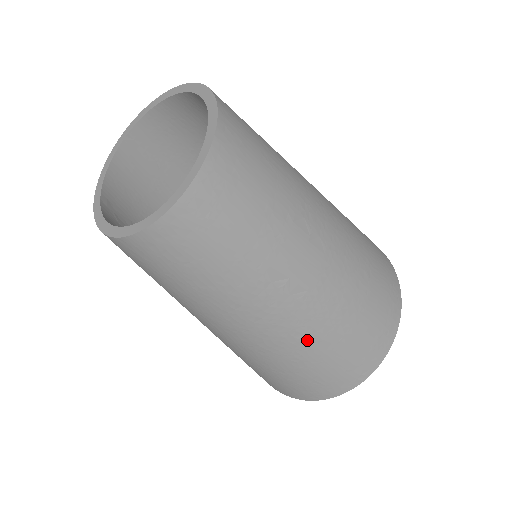
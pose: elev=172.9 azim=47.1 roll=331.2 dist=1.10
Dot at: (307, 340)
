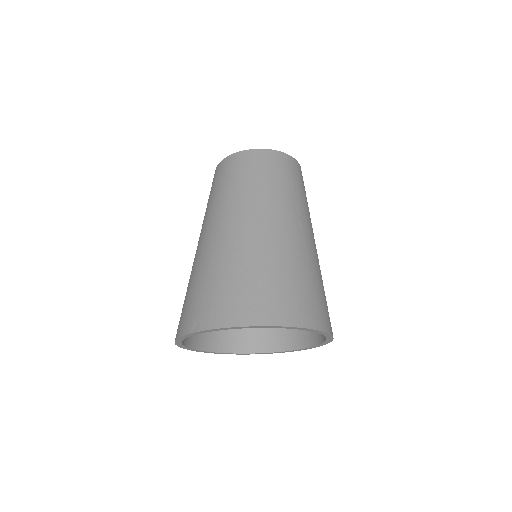
Dot at: (287, 253)
